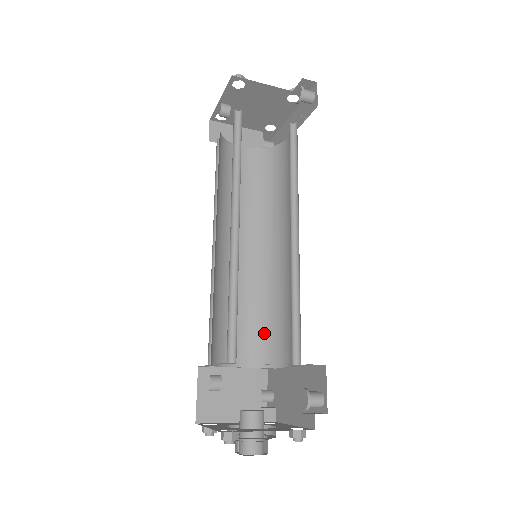
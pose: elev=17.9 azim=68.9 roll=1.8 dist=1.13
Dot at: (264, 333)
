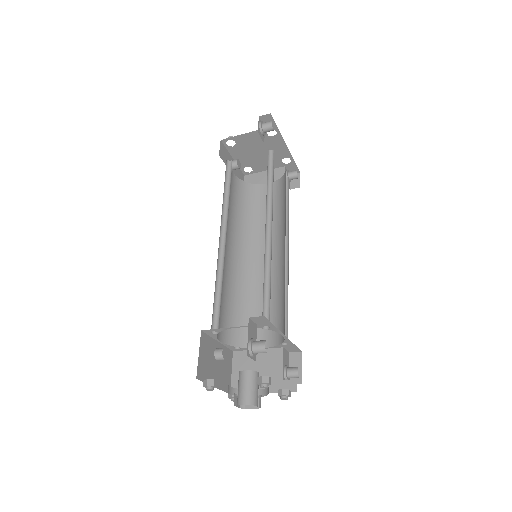
Dot at: (279, 317)
